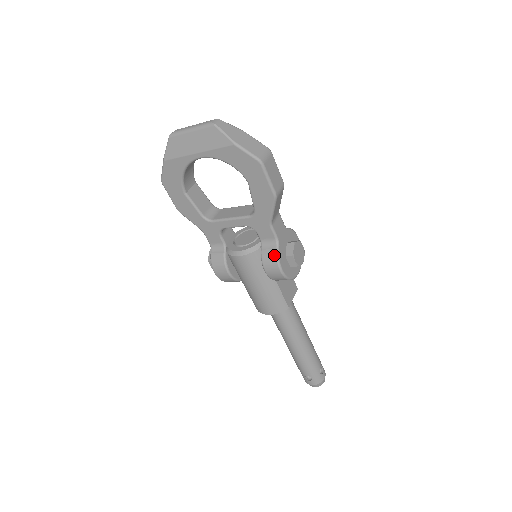
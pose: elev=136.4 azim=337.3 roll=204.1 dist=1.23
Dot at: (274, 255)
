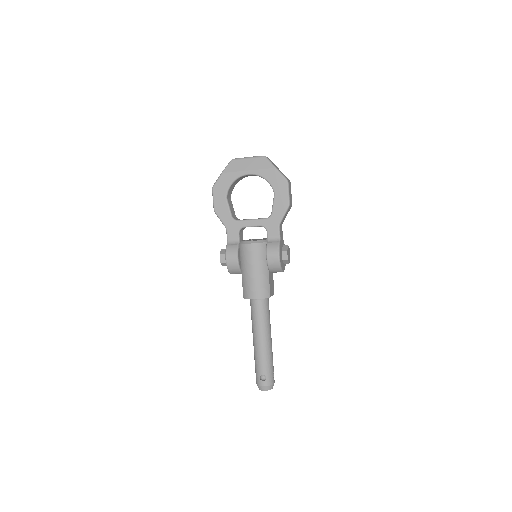
Dot at: (277, 245)
